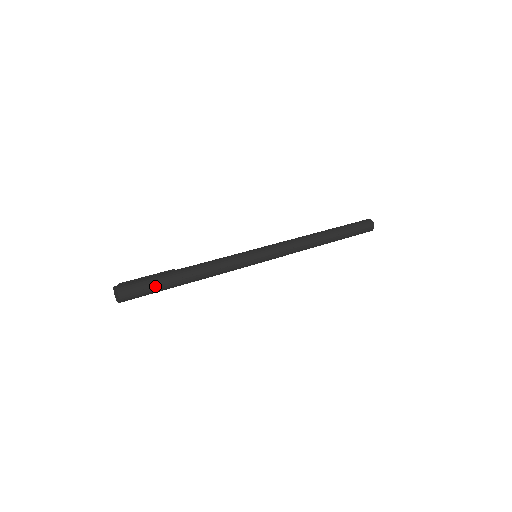
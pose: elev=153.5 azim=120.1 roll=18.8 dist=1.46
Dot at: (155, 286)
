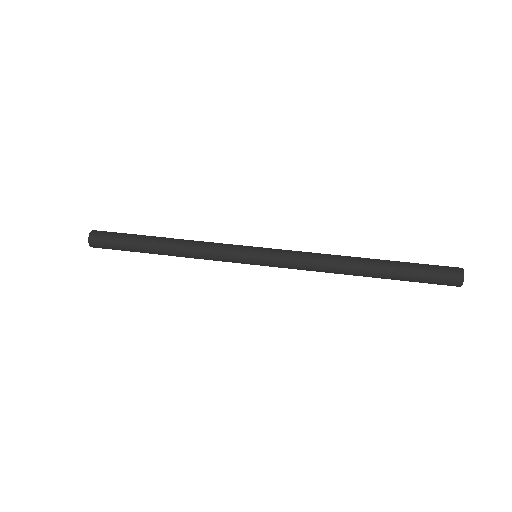
Dot at: (125, 239)
